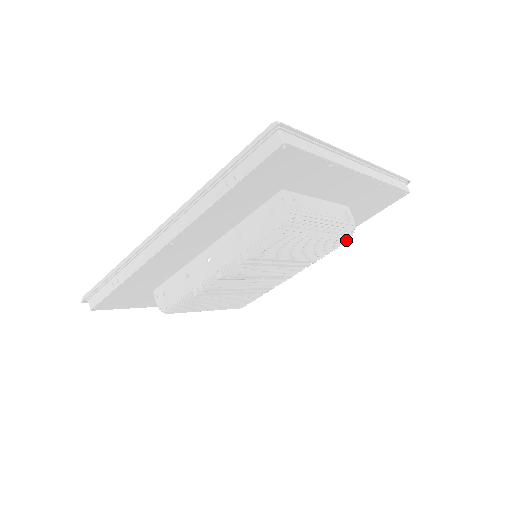
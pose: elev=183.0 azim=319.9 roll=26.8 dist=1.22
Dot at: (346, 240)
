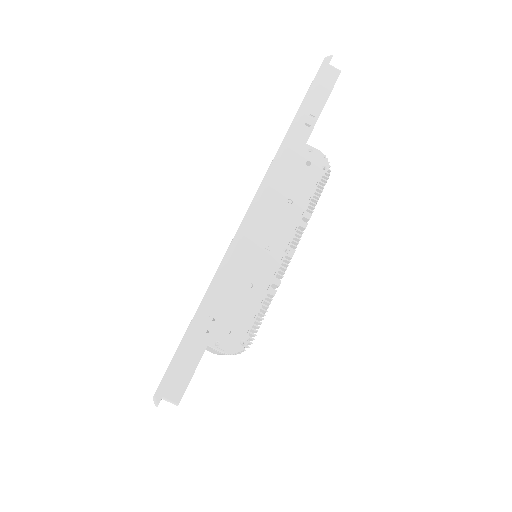
Dot at: occluded
